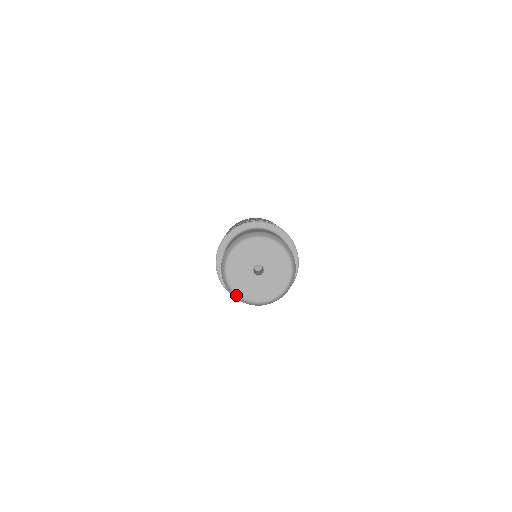
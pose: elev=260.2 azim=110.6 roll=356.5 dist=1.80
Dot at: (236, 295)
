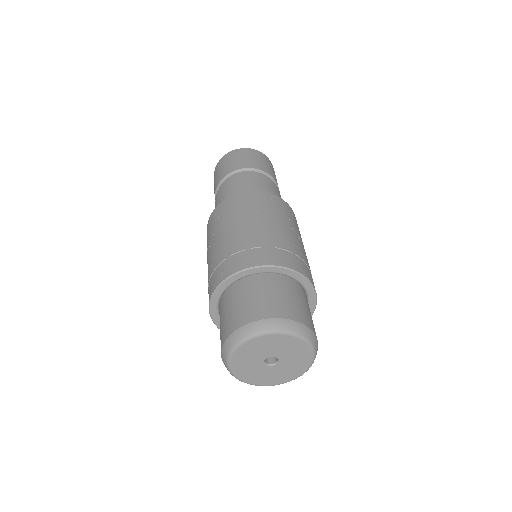
Dot at: (244, 382)
